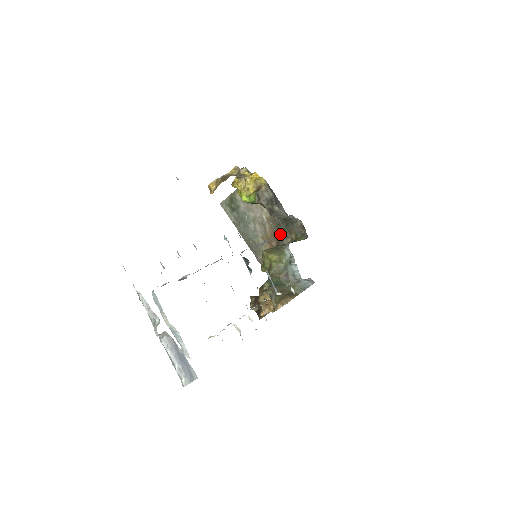
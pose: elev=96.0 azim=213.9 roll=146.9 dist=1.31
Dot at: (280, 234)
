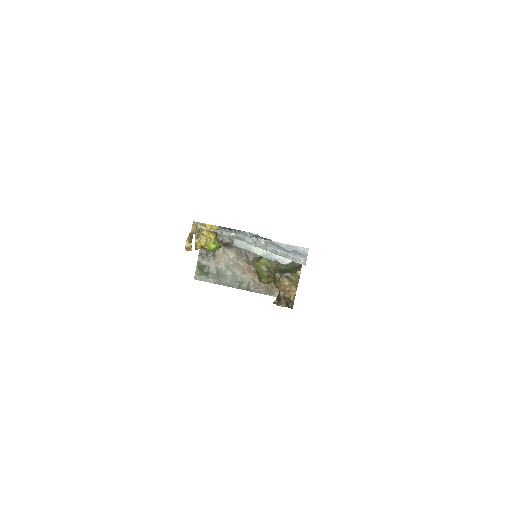
Dot at: (252, 259)
